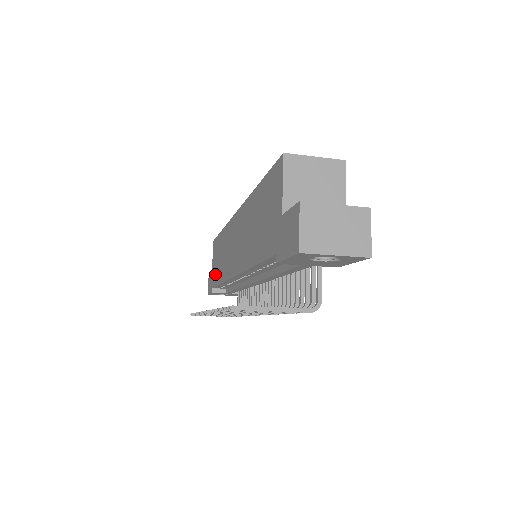
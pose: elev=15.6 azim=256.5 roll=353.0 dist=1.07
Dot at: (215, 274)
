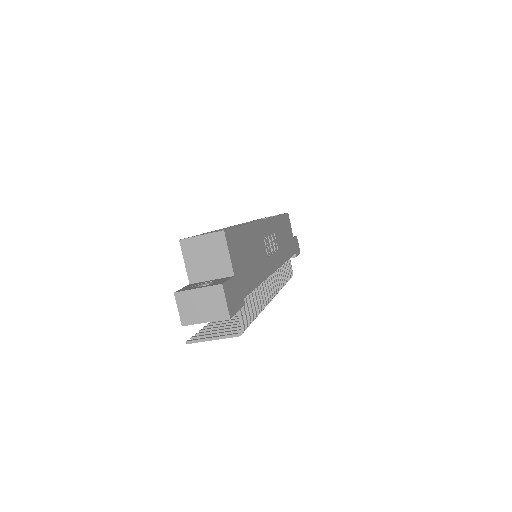
Dot at: occluded
